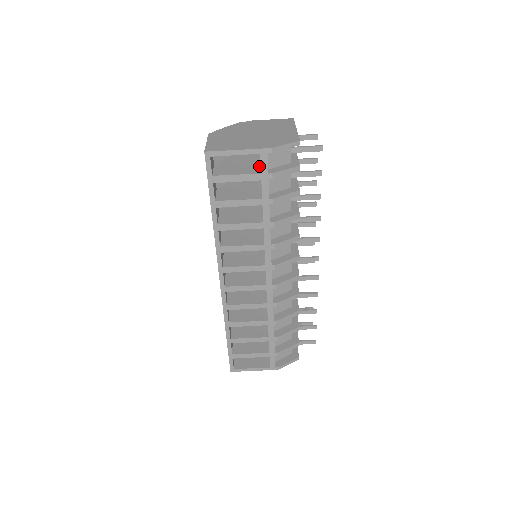
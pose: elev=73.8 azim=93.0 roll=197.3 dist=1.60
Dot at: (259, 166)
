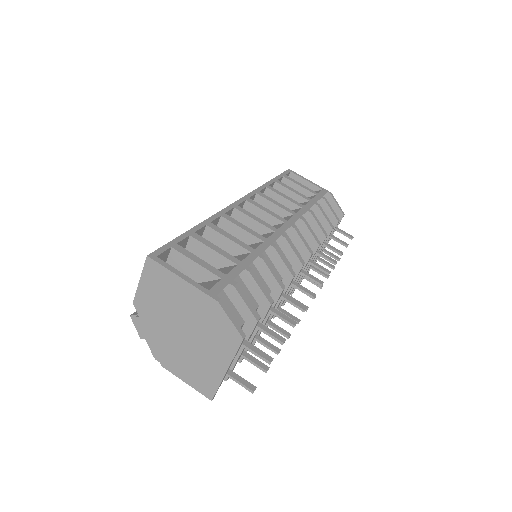
Dot at: (318, 192)
